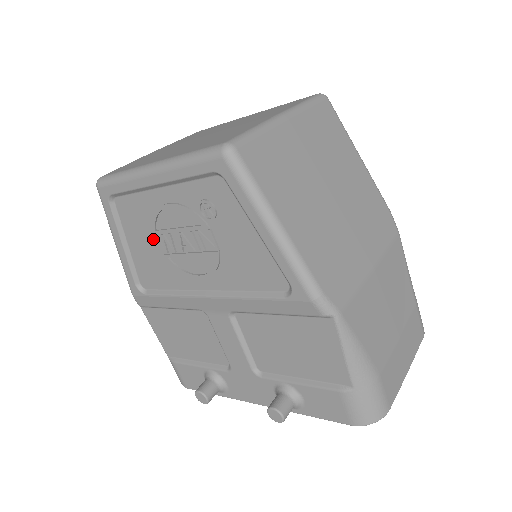
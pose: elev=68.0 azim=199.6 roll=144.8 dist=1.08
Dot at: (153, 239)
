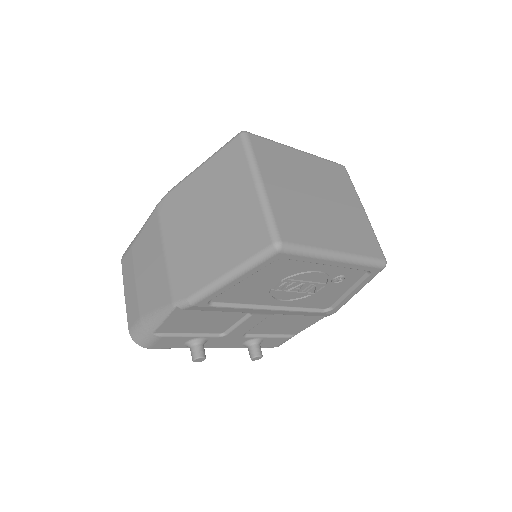
Dot at: (275, 282)
